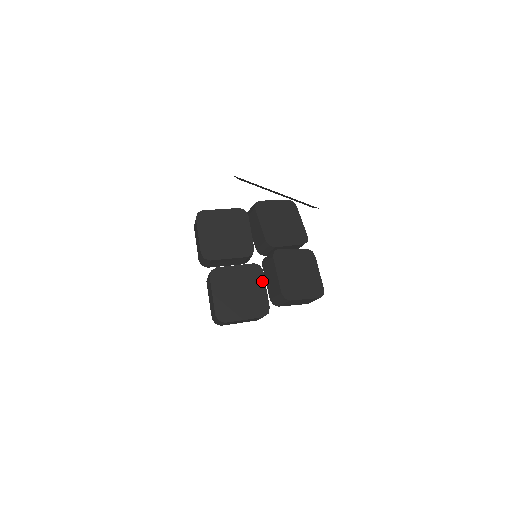
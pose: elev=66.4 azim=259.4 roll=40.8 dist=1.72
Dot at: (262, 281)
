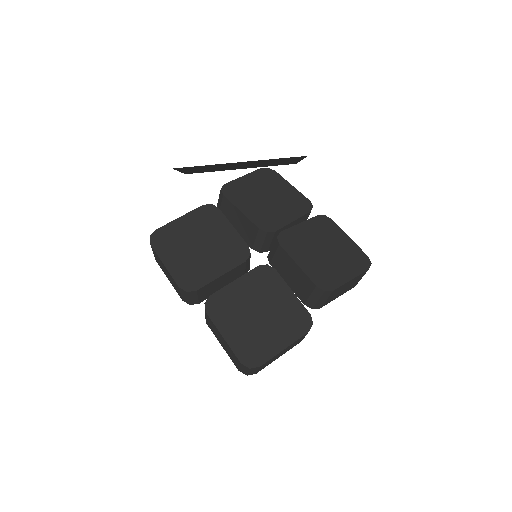
Dot at: (281, 284)
